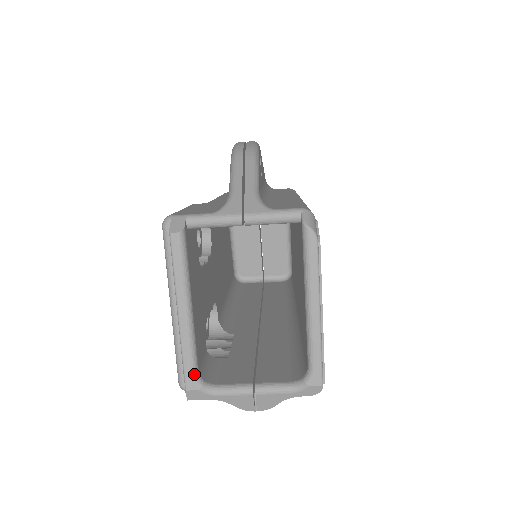
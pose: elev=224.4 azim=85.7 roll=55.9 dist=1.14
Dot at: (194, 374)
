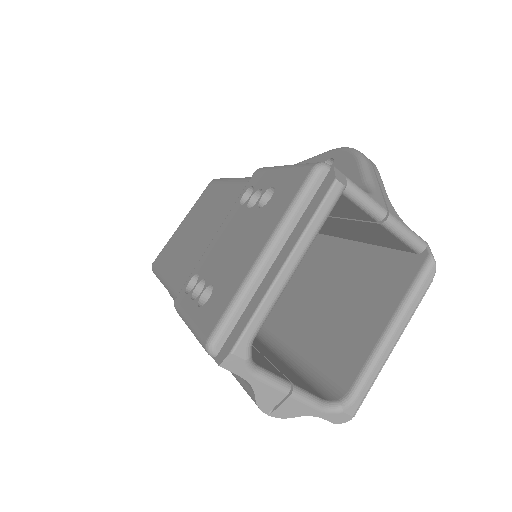
Dot at: (252, 339)
